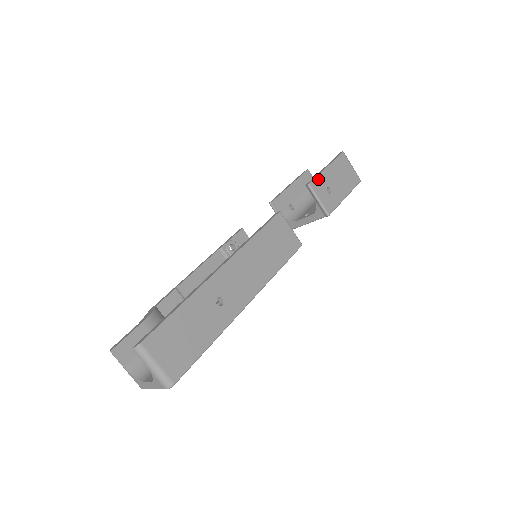
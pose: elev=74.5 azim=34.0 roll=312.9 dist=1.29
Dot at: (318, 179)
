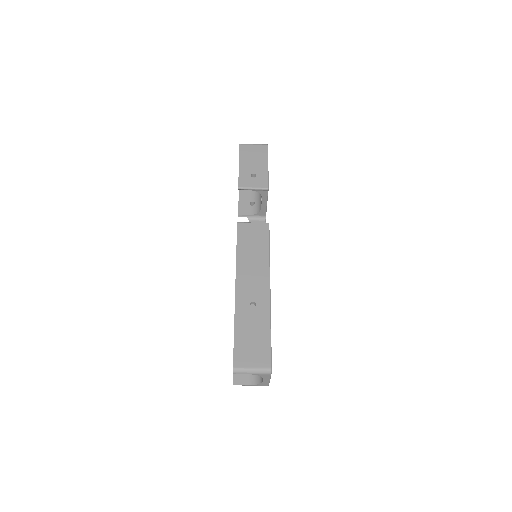
Dot at: (241, 178)
